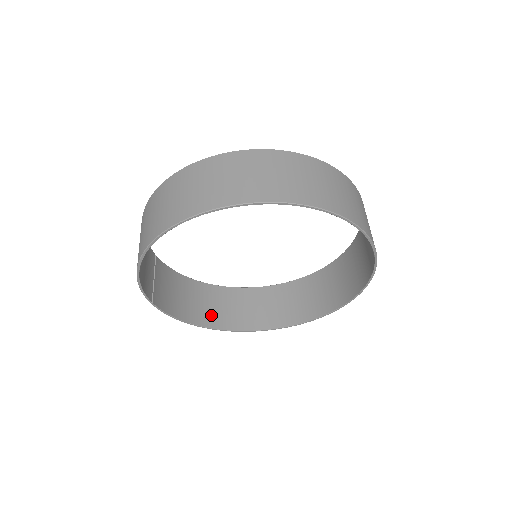
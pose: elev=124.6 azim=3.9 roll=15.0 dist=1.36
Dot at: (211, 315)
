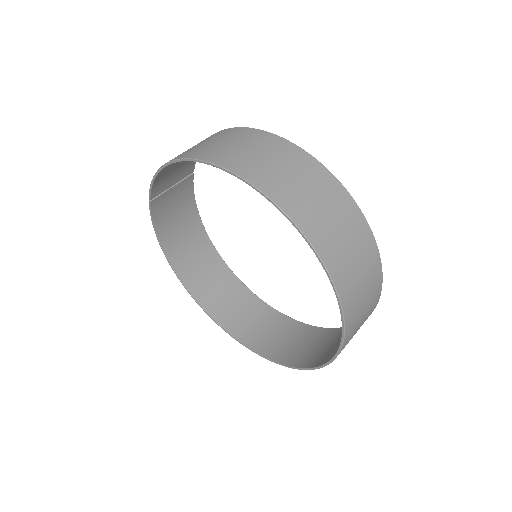
Dot at: (183, 258)
